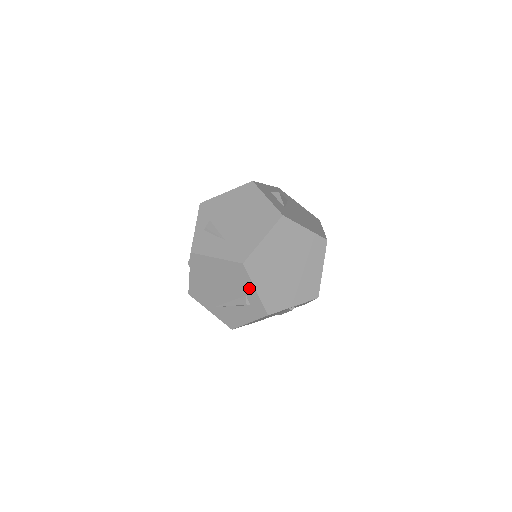
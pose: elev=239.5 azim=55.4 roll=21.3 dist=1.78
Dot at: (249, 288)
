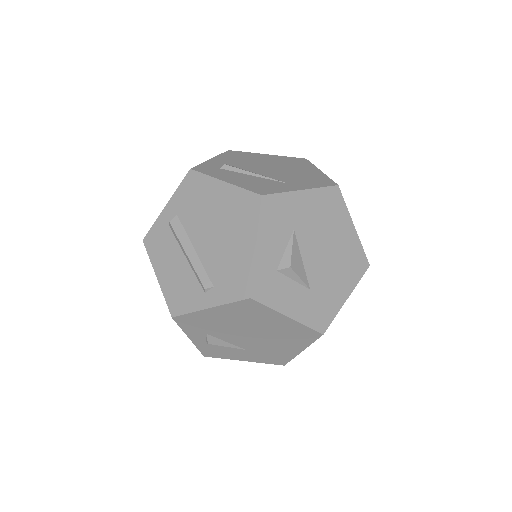
Dot at: occluded
